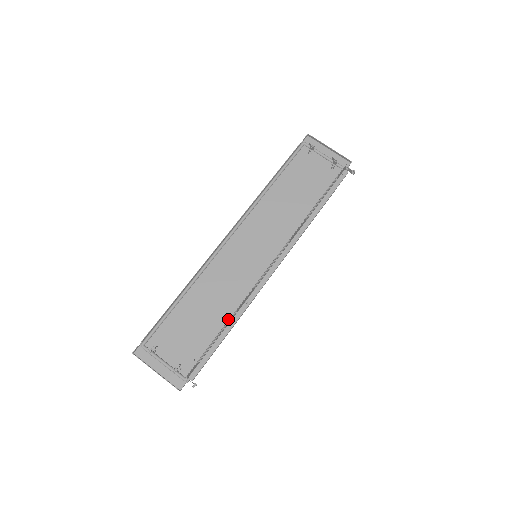
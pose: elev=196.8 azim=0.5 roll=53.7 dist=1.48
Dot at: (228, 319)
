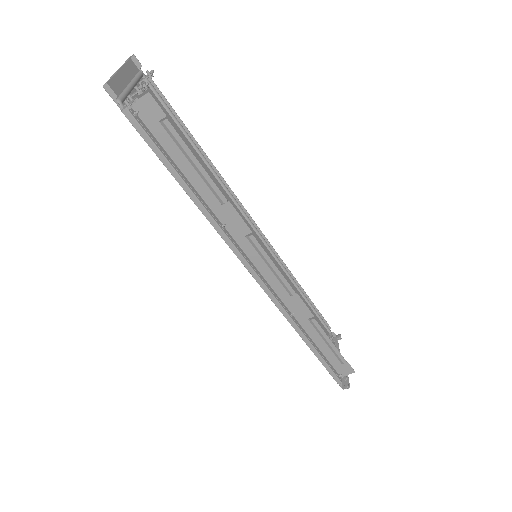
Dot at: occluded
